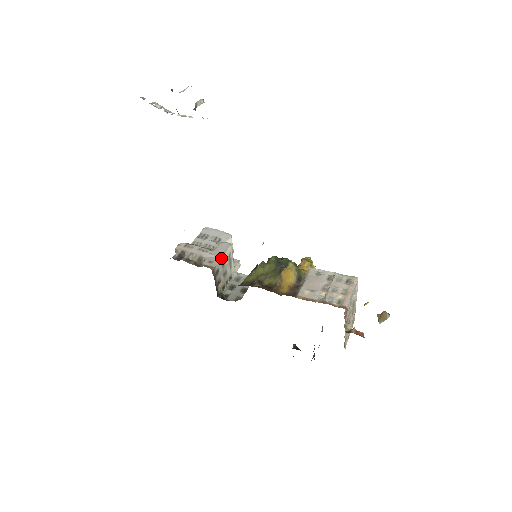
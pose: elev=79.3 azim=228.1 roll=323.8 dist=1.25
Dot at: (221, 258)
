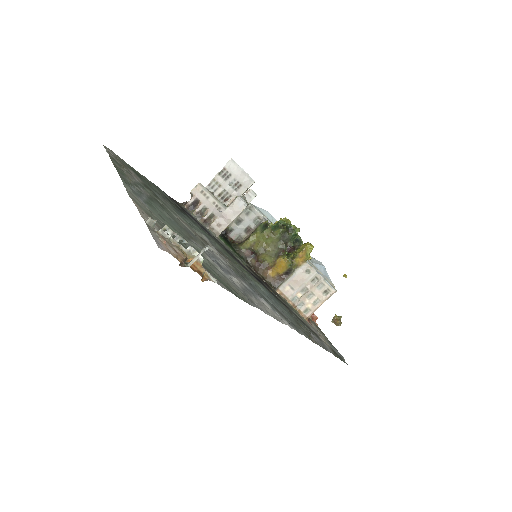
Dot at: occluded
